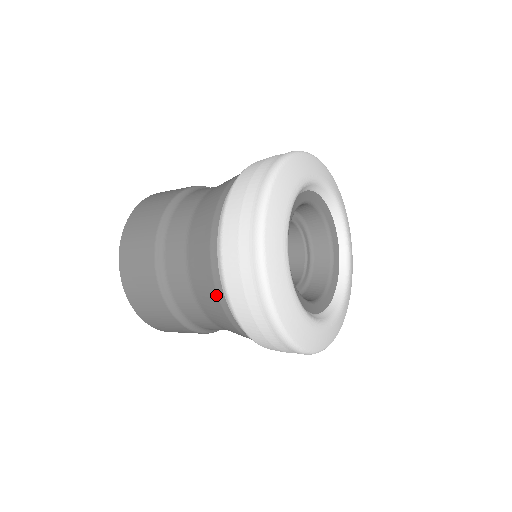
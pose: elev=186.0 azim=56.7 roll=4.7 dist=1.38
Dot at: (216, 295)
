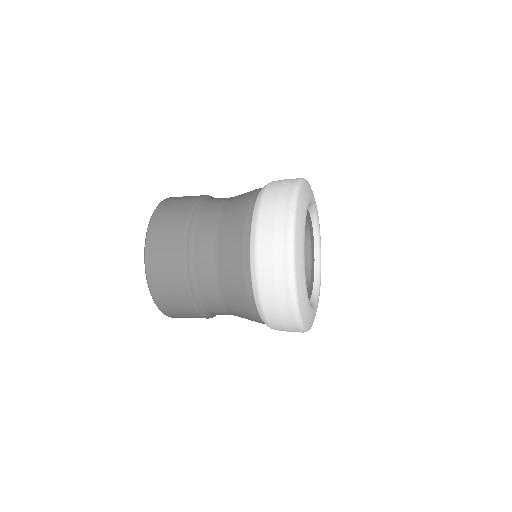
Dot at: (250, 312)
